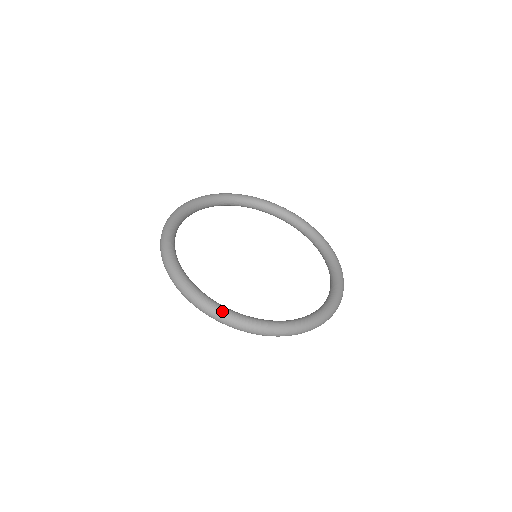
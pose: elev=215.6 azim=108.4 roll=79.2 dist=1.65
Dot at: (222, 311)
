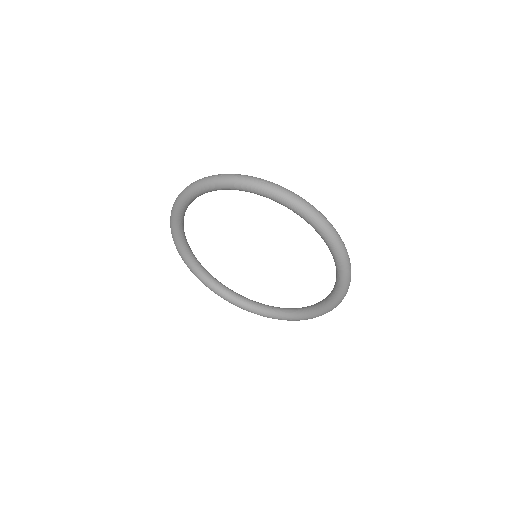
Dot at: occluded
